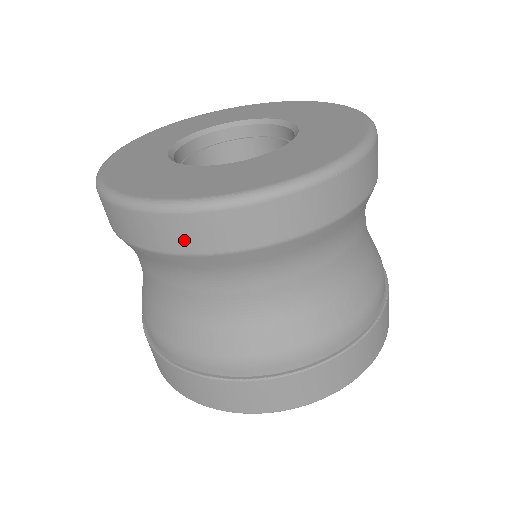
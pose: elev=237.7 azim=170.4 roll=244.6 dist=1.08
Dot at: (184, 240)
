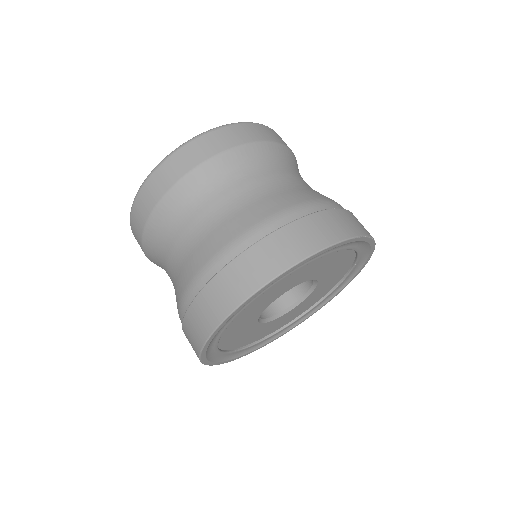
Dot at: (267, 135)
